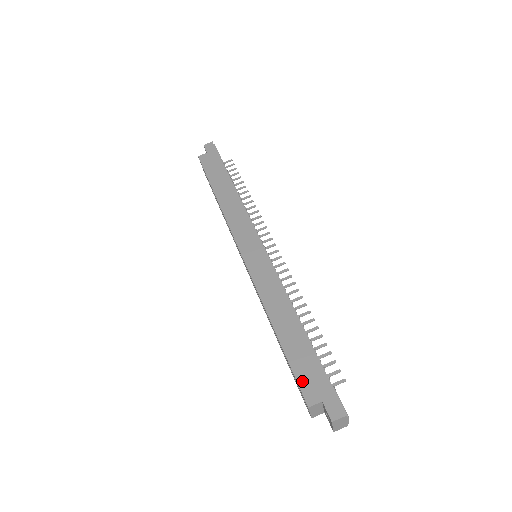
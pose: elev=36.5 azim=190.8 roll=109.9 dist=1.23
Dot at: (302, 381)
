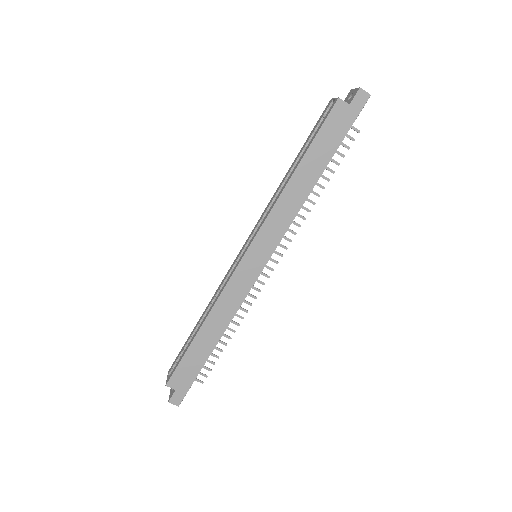
Dot at: (178, 372)
